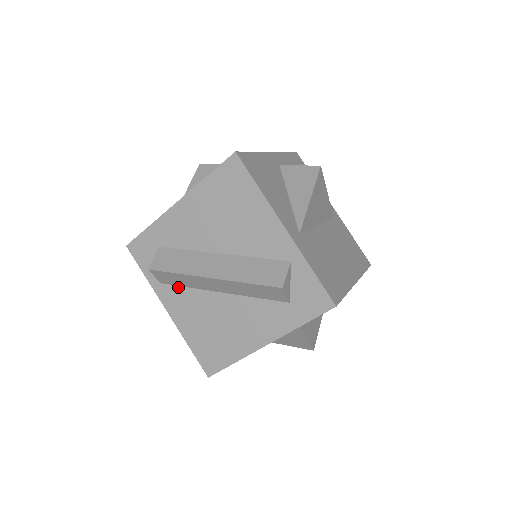
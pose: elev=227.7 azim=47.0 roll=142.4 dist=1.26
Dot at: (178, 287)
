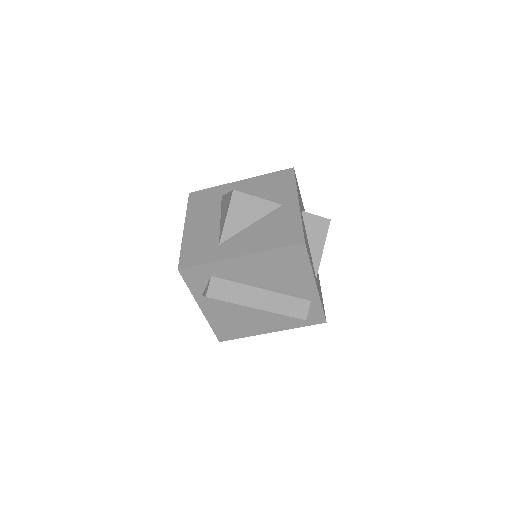
Dot at: occluded
